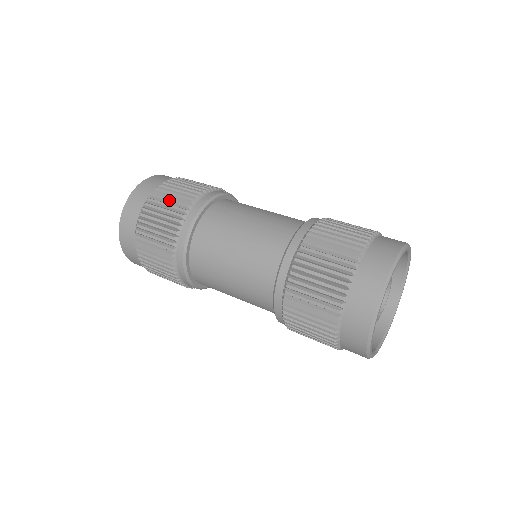
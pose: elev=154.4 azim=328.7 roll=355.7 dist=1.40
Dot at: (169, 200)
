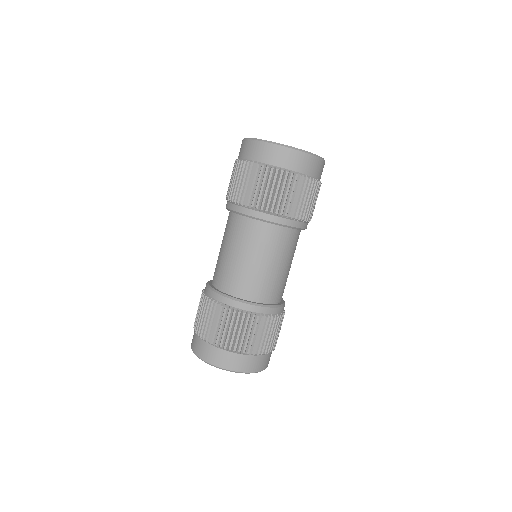
Dot at: occluded
